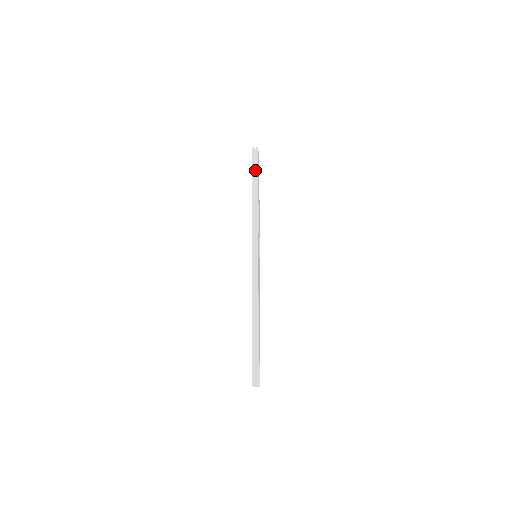
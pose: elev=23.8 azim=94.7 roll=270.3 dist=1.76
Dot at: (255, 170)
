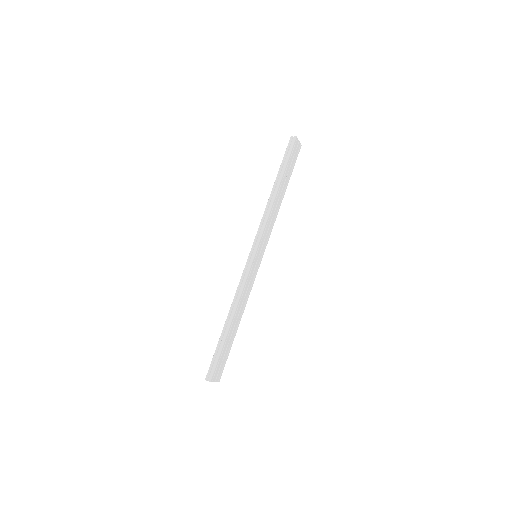
Dot at: (285, 162)
